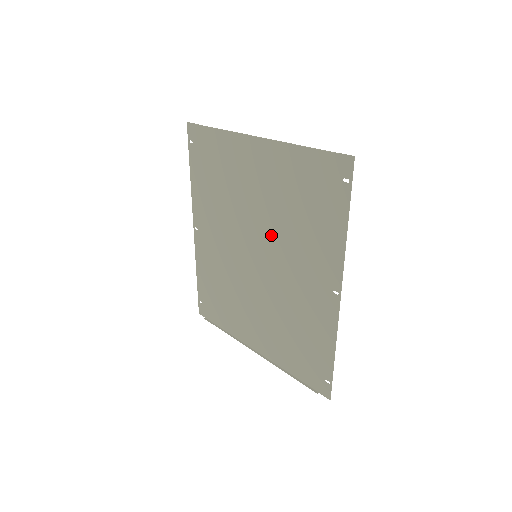
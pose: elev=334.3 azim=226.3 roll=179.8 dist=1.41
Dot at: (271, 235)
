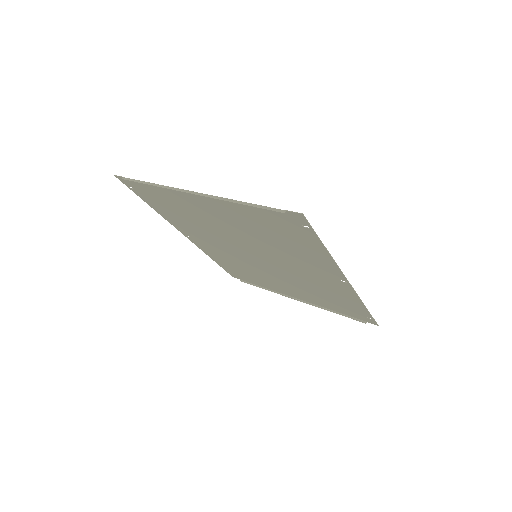
Dot at: (260, 247)
